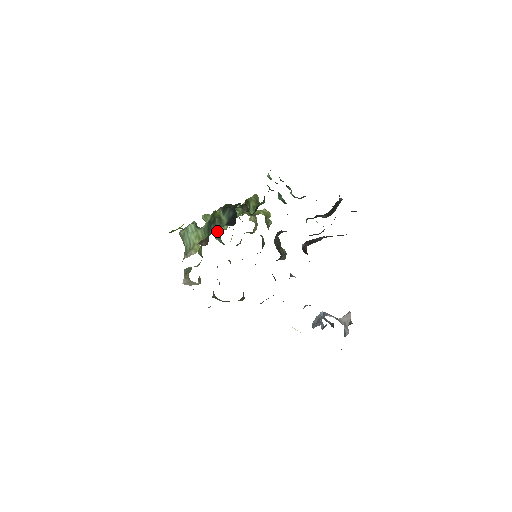
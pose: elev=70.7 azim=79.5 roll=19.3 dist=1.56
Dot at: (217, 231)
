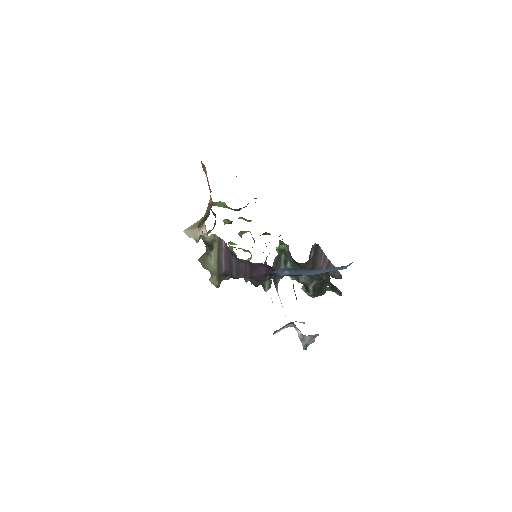
Dot at: occluded
